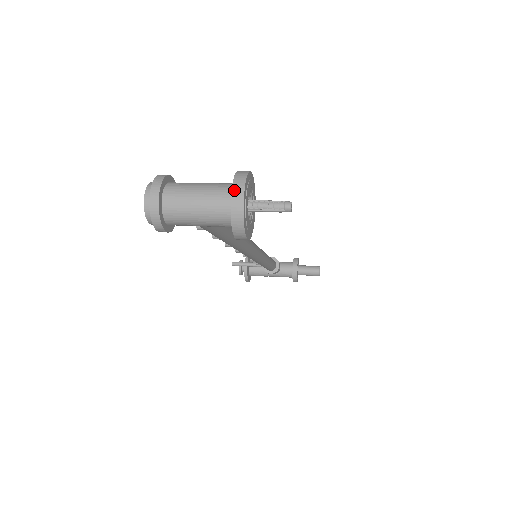
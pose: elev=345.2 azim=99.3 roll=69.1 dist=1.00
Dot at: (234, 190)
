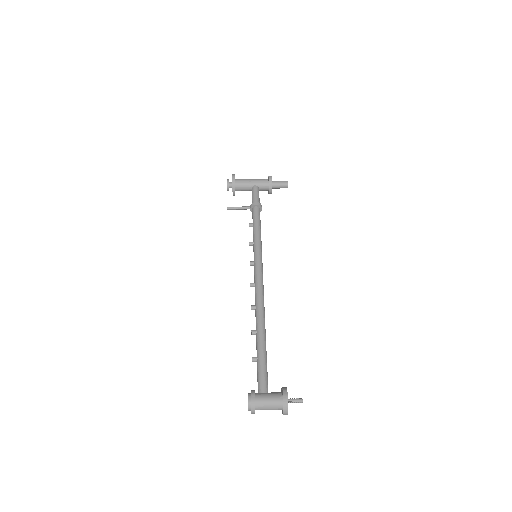
Dot at: (284, 413)
